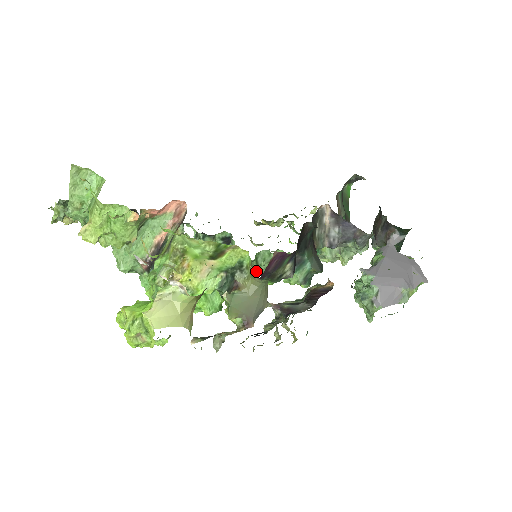
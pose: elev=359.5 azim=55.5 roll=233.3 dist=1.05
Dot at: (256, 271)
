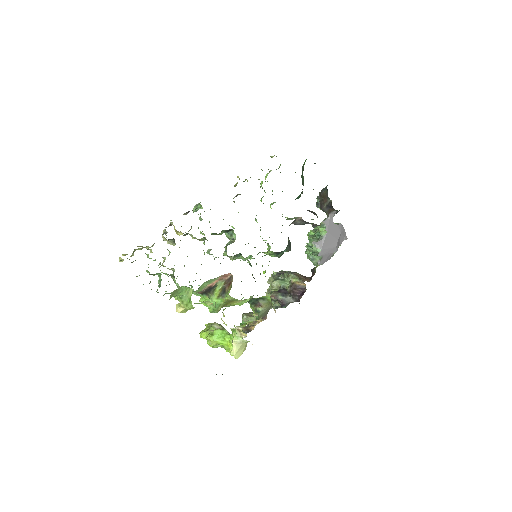
Dot at: occluded
